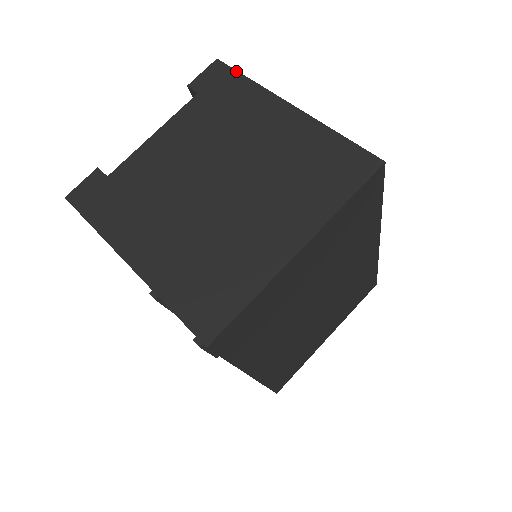
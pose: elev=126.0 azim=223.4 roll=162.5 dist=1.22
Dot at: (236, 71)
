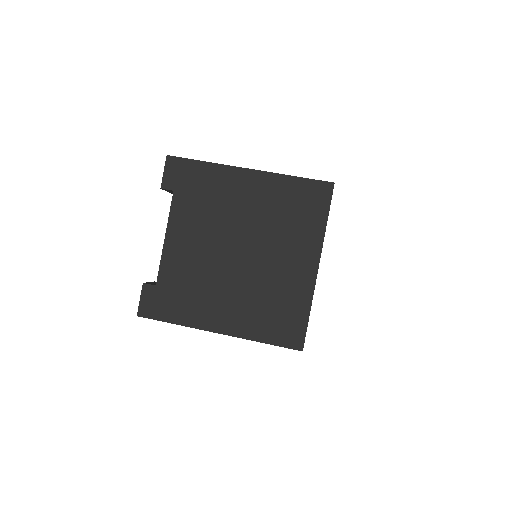
Dot at: (189, 160)
